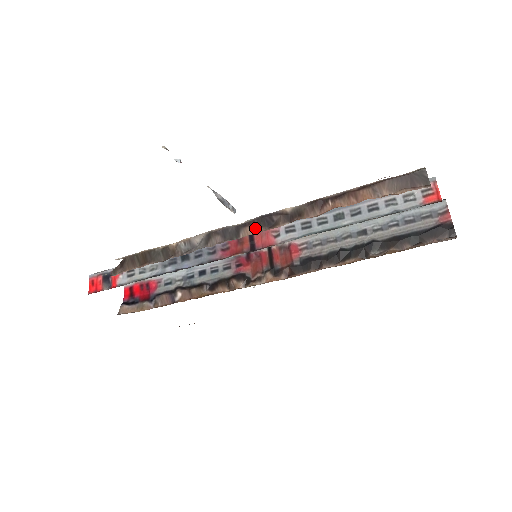
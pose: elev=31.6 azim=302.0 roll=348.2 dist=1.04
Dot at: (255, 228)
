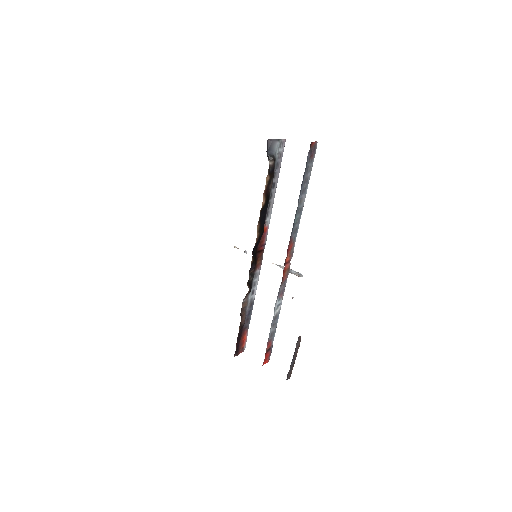
Dot at: occluded
